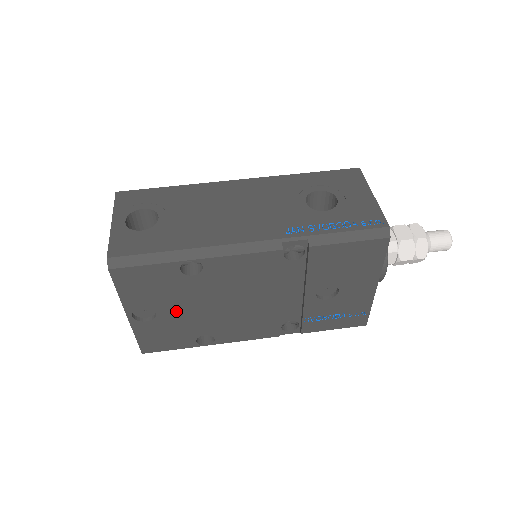
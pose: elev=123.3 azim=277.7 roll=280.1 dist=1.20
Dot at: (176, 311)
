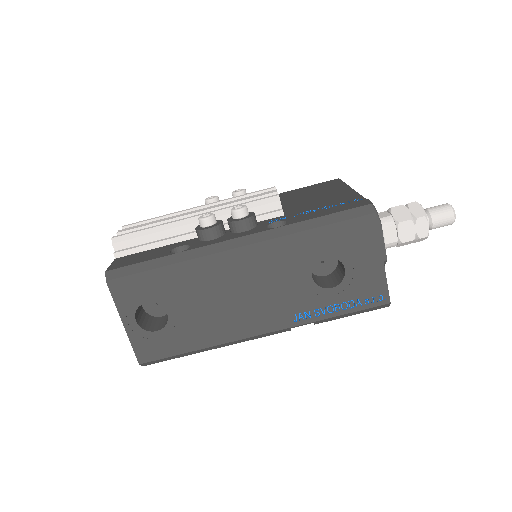
Dot at: occluded
